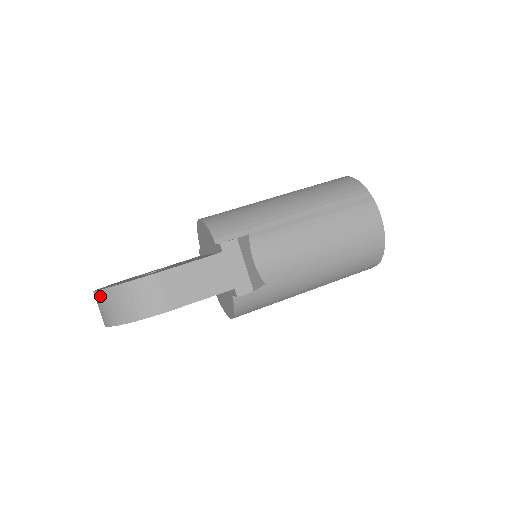
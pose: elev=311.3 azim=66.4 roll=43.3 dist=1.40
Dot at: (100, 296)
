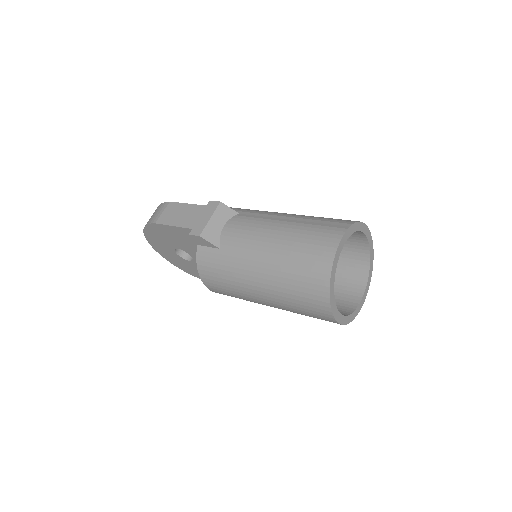
Dot at: occluded
